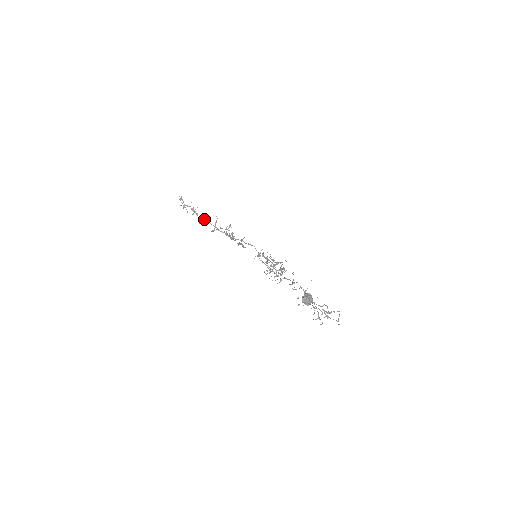
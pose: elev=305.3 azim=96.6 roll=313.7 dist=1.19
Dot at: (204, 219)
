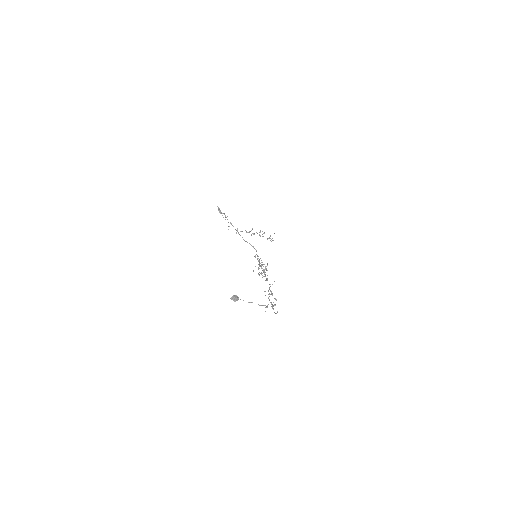
Dot at: (231, 224)
